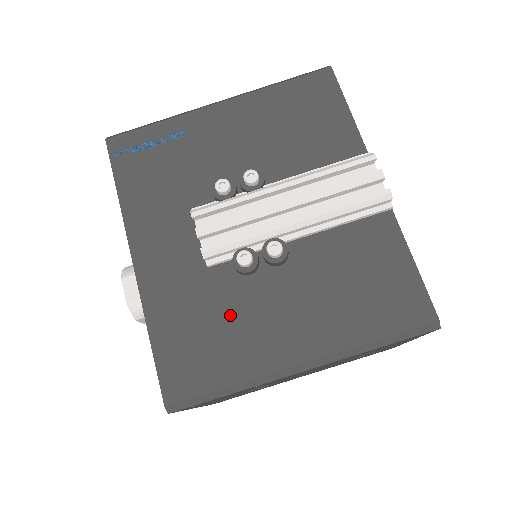
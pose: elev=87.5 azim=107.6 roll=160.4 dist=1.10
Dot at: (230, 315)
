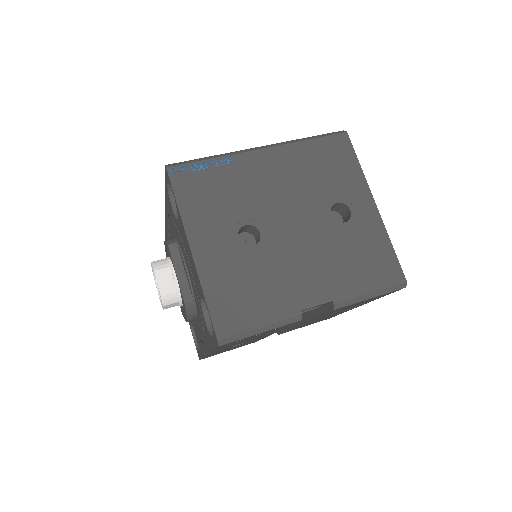
Dot at: occluded
